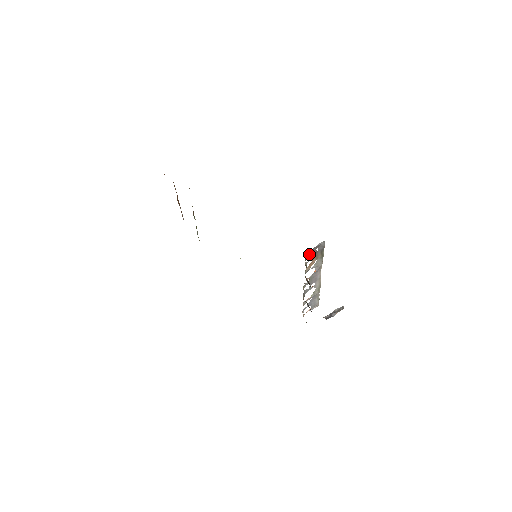
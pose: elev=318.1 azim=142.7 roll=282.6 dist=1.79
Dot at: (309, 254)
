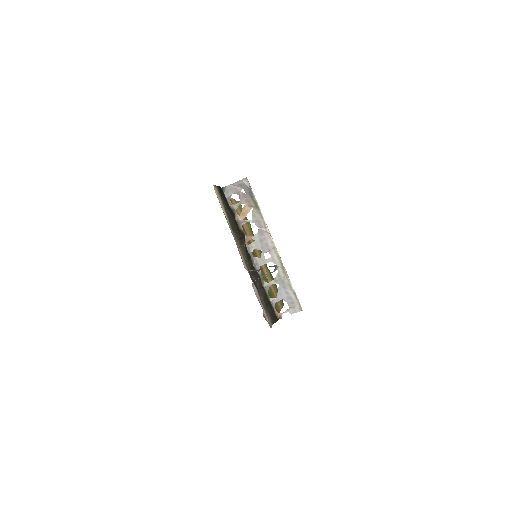
Dot at: (232, 193)
